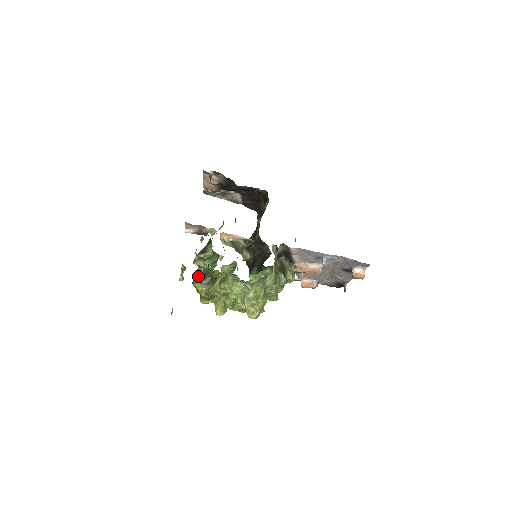
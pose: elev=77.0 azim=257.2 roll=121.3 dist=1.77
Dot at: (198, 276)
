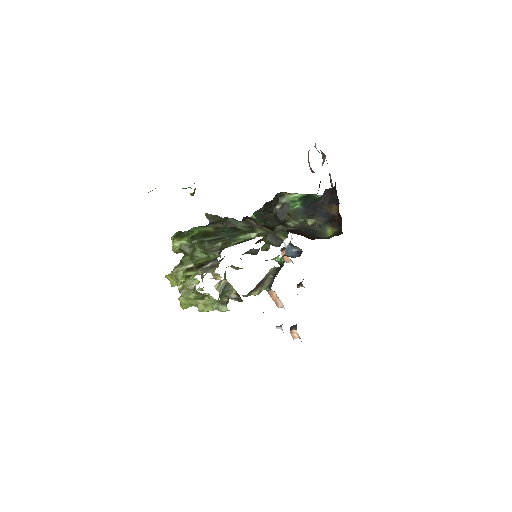
Dot at: (185, 240)
